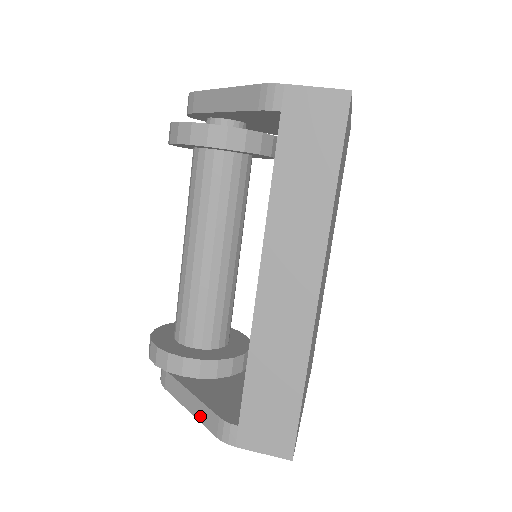
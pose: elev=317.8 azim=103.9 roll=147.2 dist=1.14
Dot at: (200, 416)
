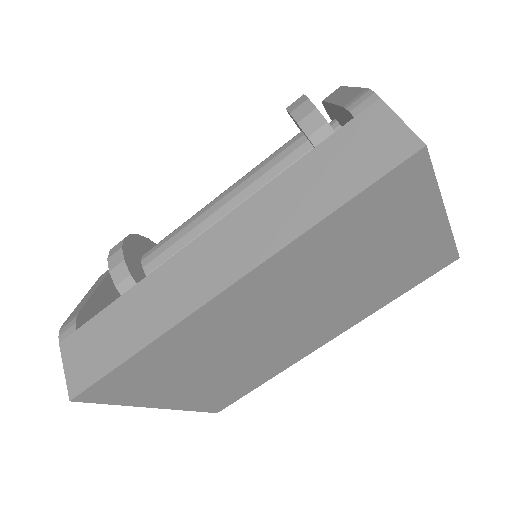
Dot at: (79, 305)
